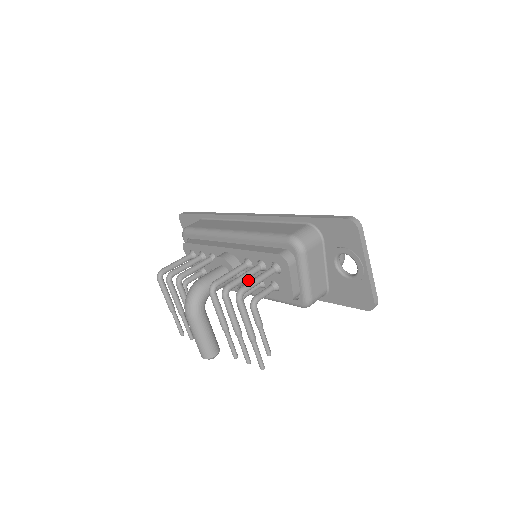
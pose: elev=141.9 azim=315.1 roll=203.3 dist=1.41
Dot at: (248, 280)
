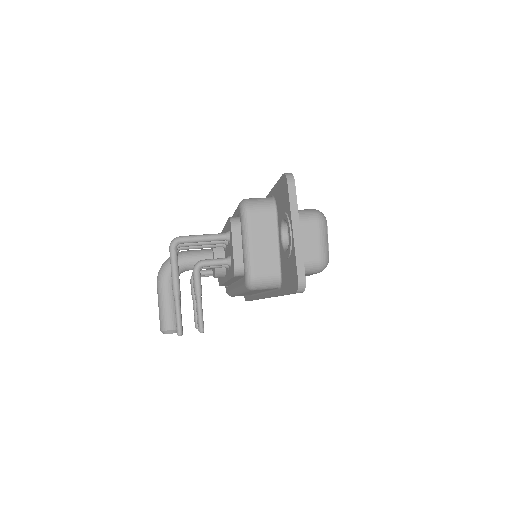
Dot at: occluded
